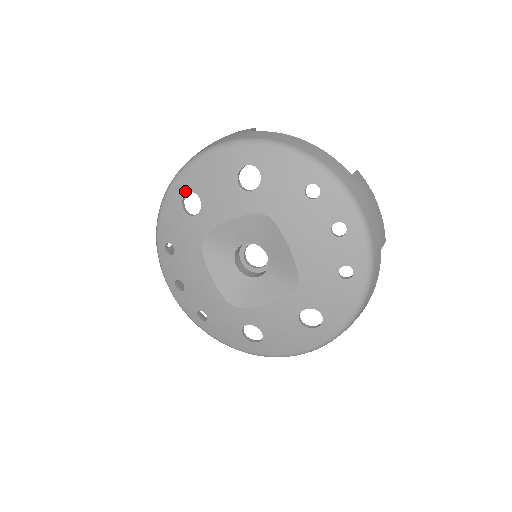
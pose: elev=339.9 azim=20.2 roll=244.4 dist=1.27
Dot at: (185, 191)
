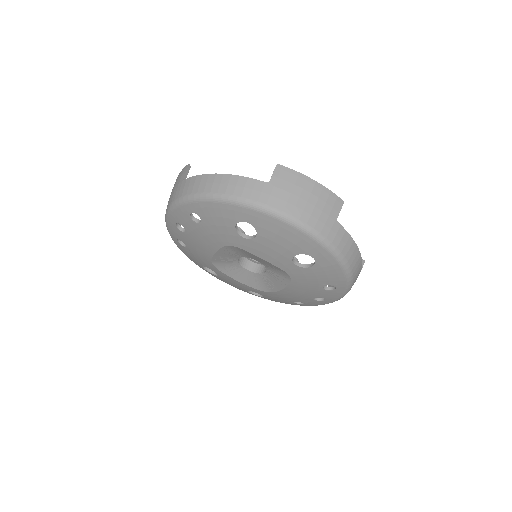
Dot at: (250, 222)
